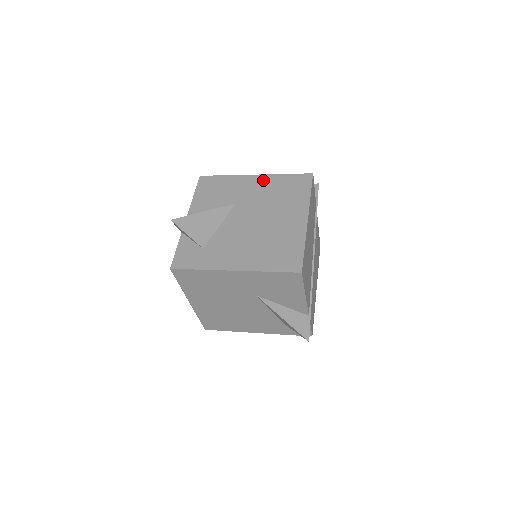
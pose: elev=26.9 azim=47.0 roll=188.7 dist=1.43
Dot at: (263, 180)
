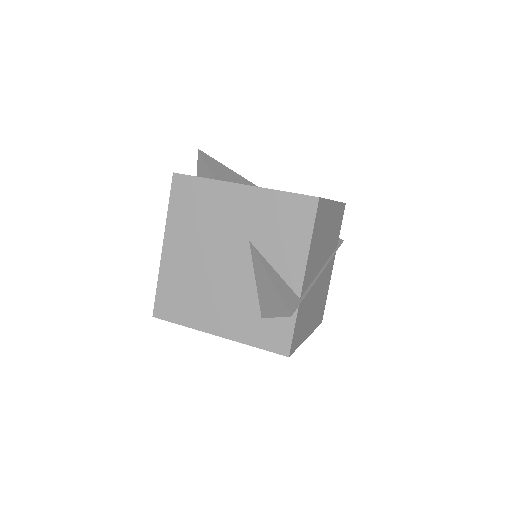
Dot at: occluded
